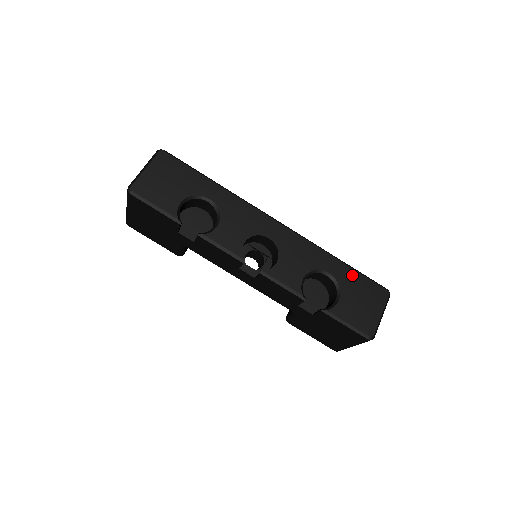
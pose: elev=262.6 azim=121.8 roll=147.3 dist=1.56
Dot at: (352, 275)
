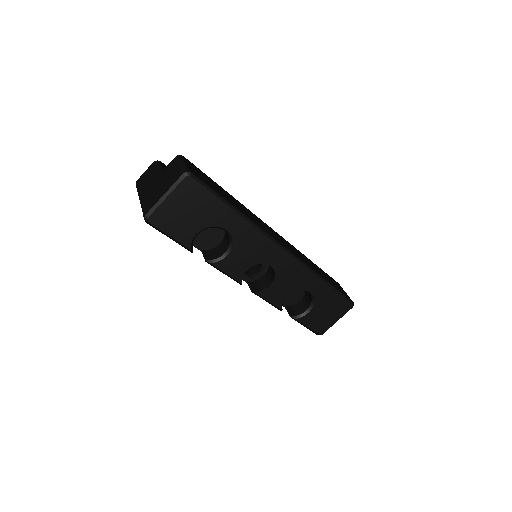
Dot at: (330, 294)
